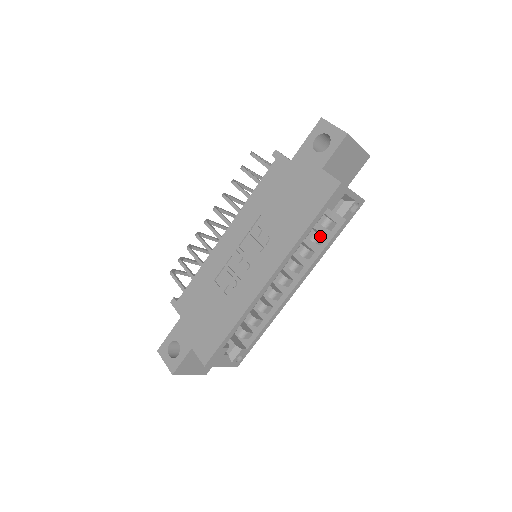
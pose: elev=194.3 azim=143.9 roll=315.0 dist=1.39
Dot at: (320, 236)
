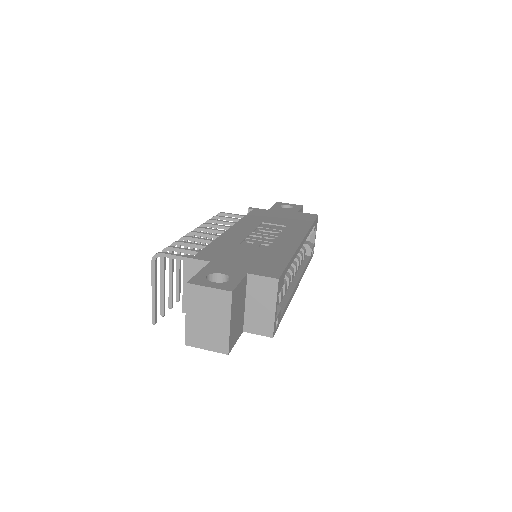
Dot at: occluded
